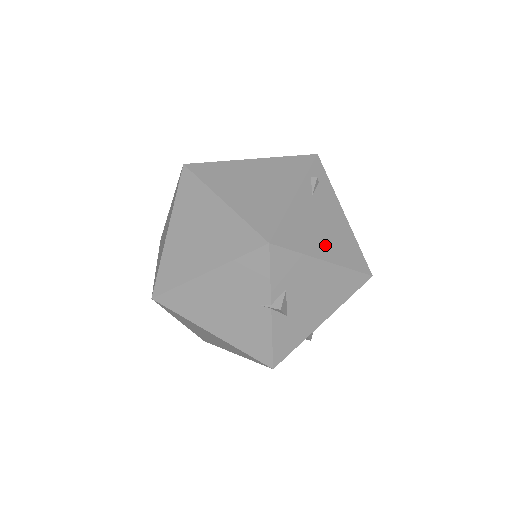
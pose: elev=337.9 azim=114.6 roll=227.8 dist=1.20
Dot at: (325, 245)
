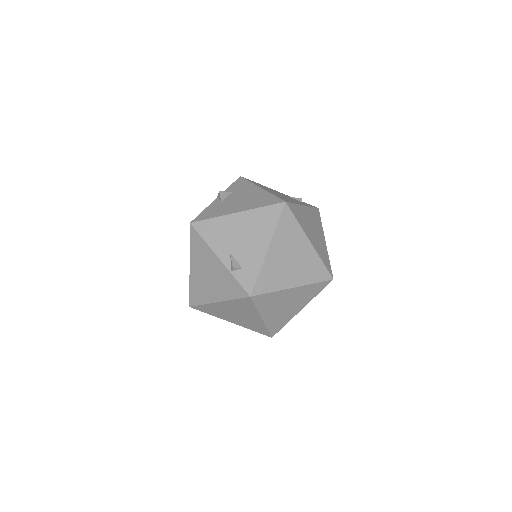
Dot at: (270, 191)
